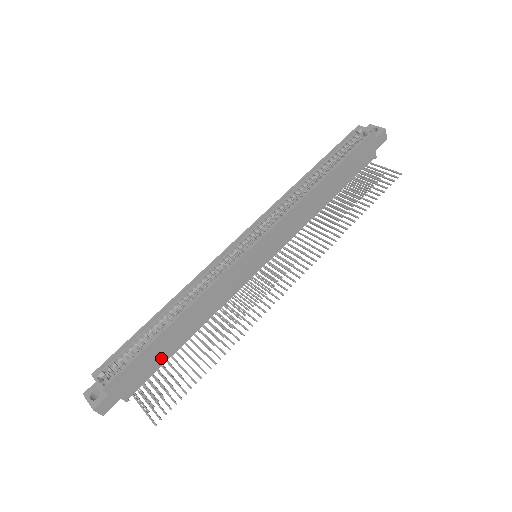
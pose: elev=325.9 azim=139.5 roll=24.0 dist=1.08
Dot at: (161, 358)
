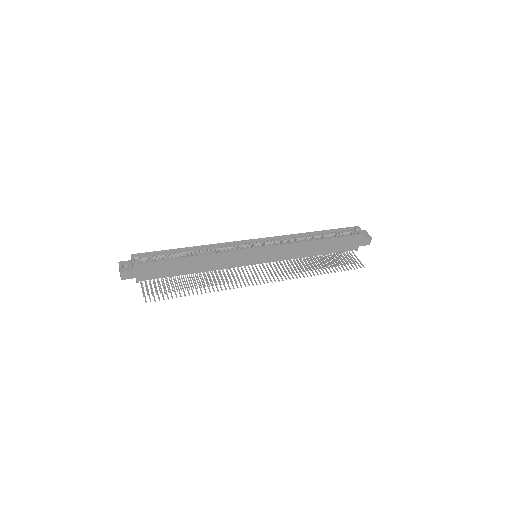
Dot at: (171, 272)
